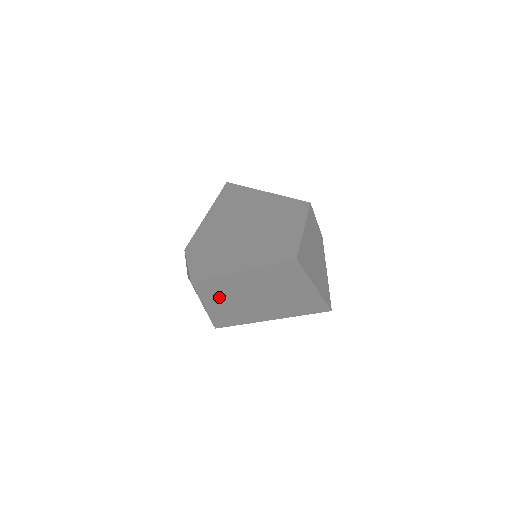
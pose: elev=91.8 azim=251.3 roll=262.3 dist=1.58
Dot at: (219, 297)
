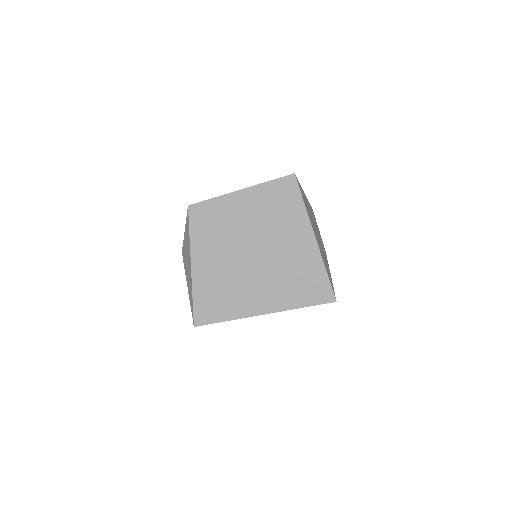
Dot at: (211, 242)
